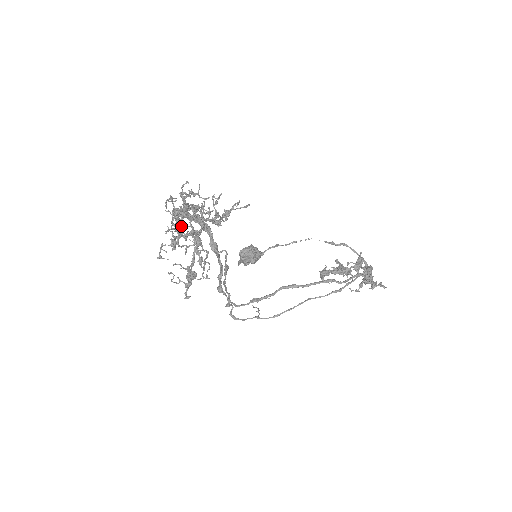
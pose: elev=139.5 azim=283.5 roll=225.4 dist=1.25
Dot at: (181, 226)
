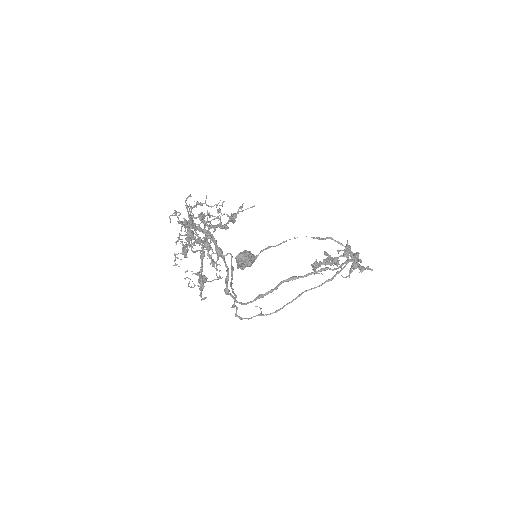
Dot at: occluded
